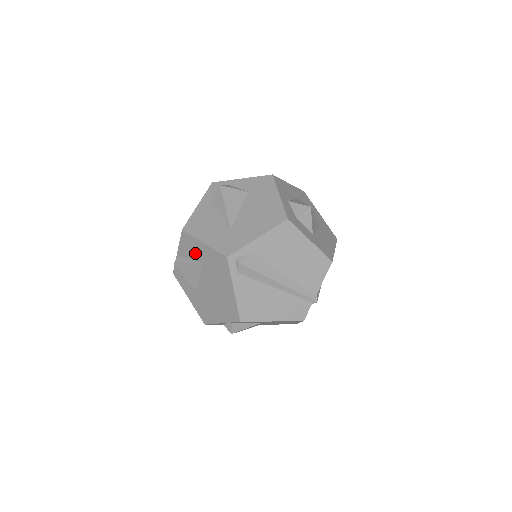
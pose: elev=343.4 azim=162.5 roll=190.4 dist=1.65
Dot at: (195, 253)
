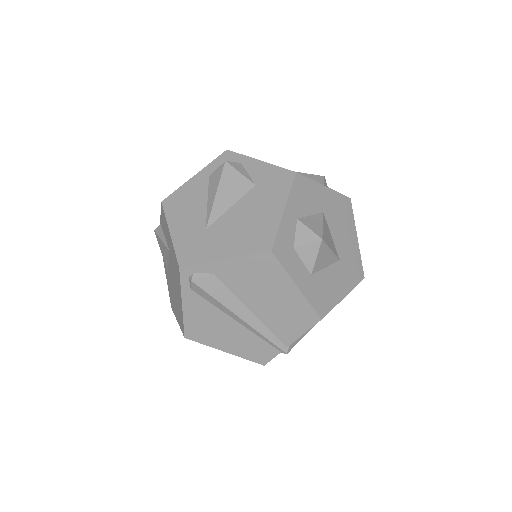
Dot at: (167, 236)
